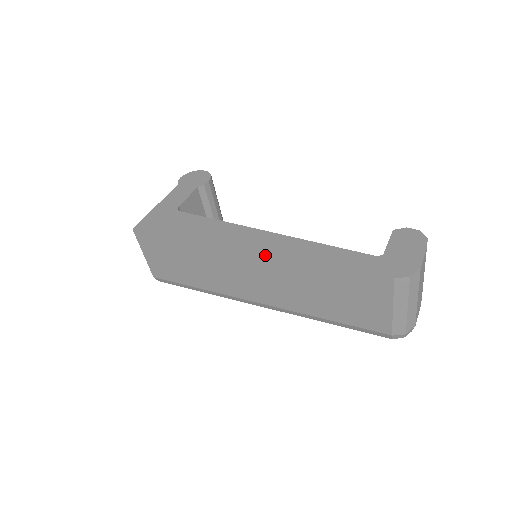
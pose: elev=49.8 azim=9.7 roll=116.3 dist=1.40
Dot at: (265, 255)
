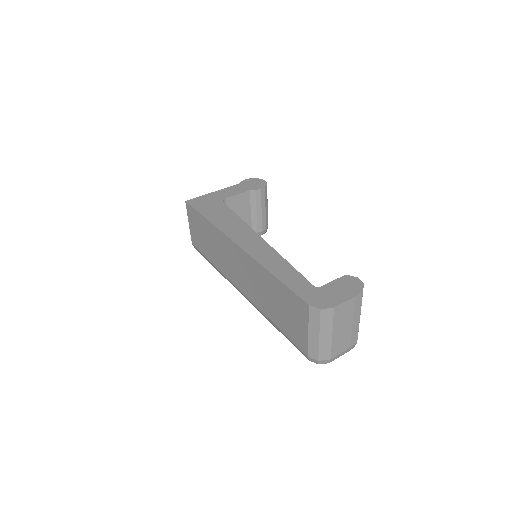
Dot at: (245, 252)
